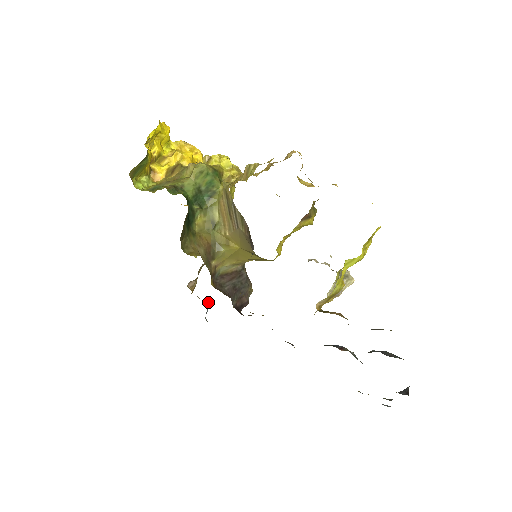
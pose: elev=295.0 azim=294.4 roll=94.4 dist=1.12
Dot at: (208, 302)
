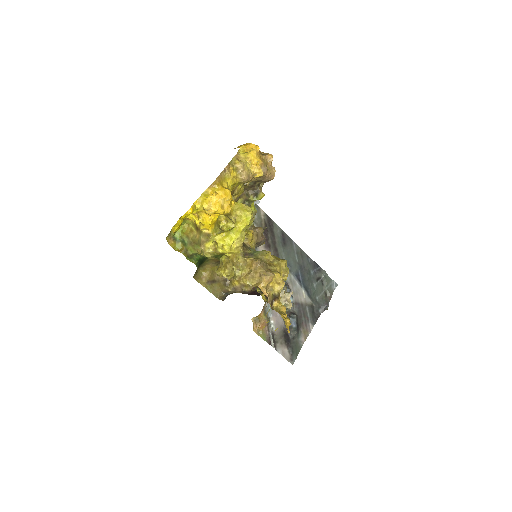
Dot at: (254, 205)
